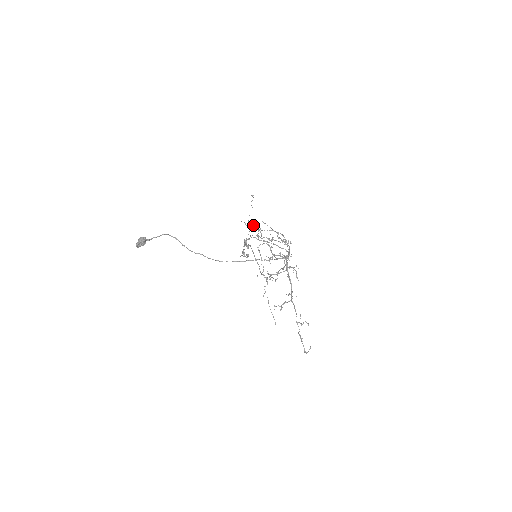
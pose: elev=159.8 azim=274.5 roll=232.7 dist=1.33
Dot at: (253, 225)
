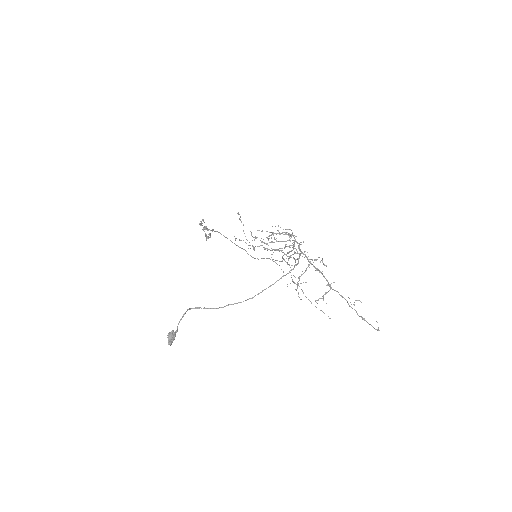
Dot at: occluded
